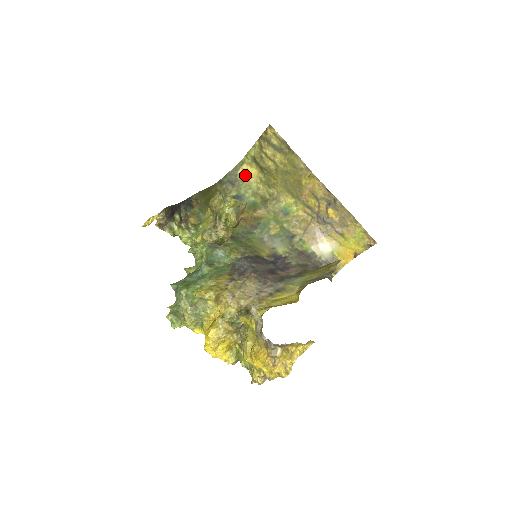
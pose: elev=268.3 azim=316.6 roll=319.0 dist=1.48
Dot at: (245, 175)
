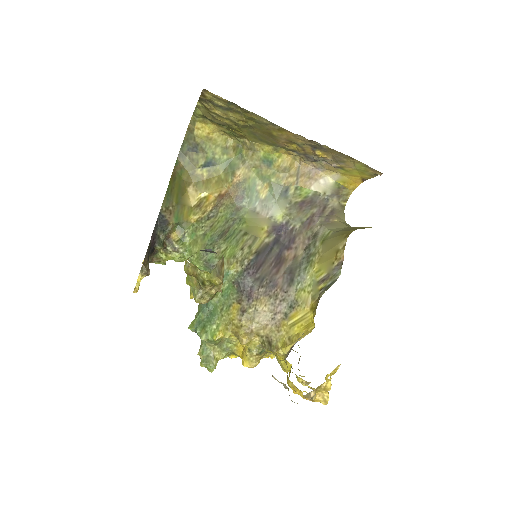
Dot at: (204, 134)
